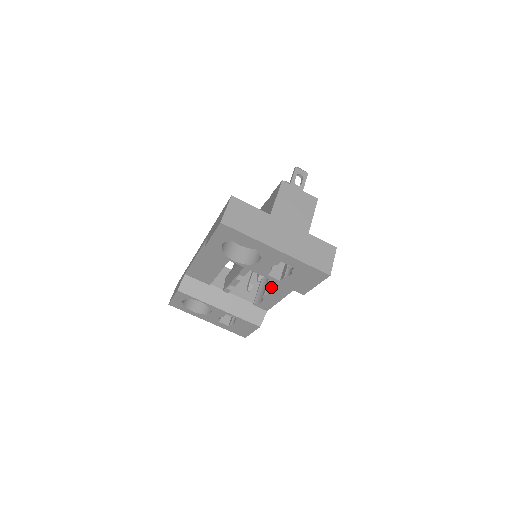
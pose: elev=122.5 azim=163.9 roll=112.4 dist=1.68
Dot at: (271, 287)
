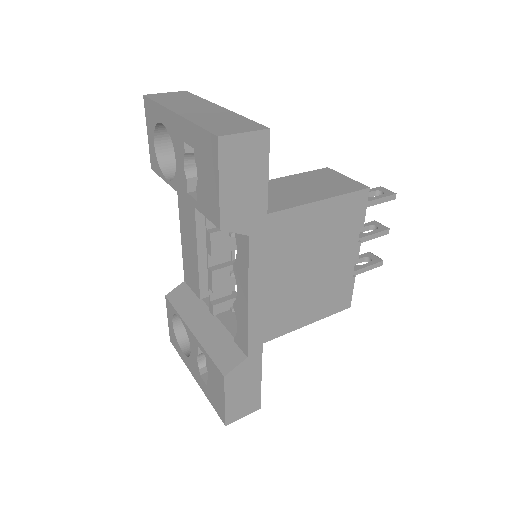
Dot at: occluded
